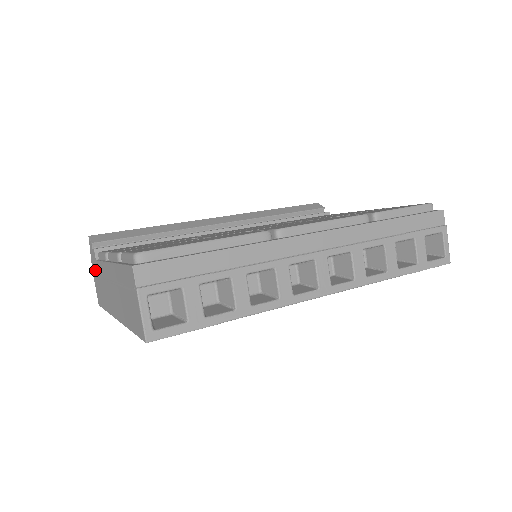
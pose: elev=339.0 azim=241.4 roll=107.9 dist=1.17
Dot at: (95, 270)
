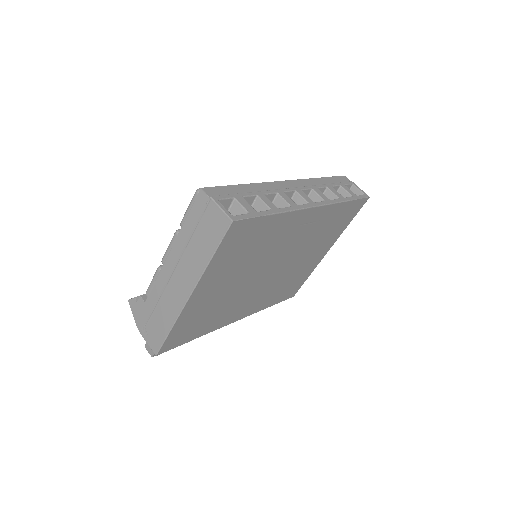
Dot at: (144, 318)
